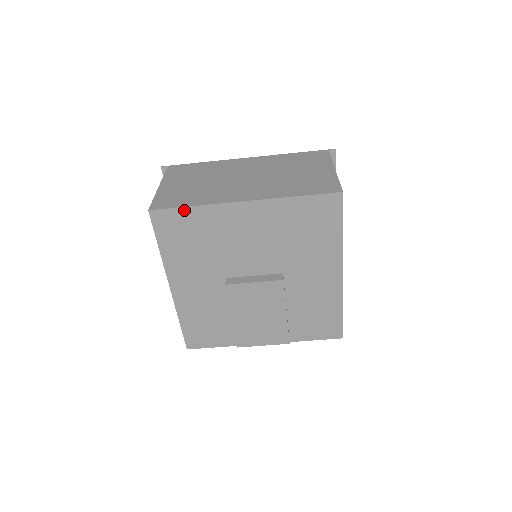
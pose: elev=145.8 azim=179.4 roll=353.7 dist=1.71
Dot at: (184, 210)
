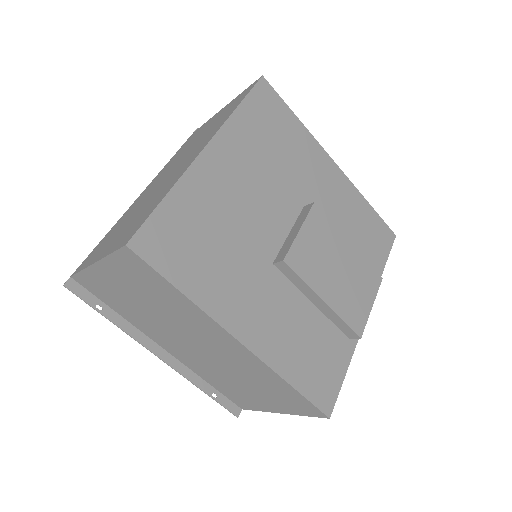
Dot at: (163, 208)
